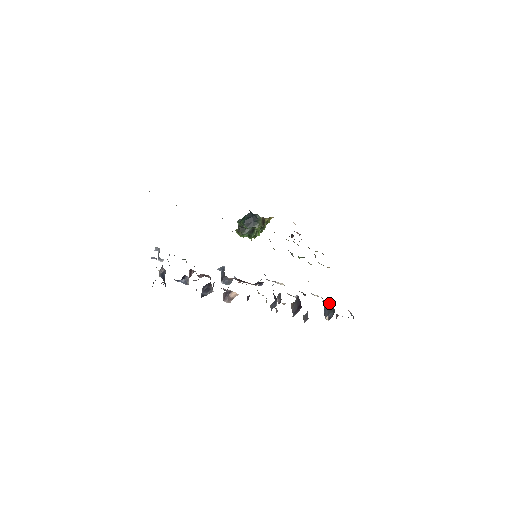
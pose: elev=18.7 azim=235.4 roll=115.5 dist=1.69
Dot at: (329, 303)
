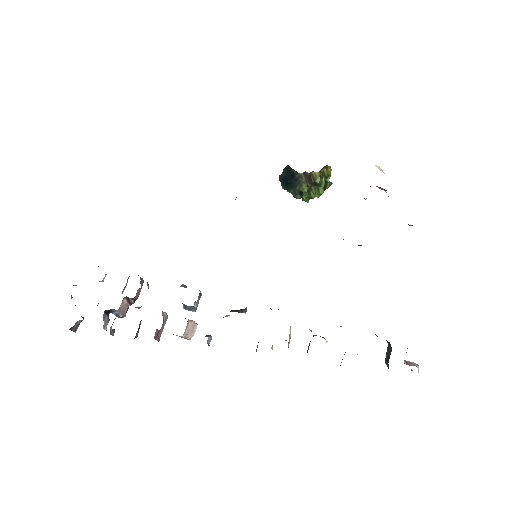
Dot at: occluded
